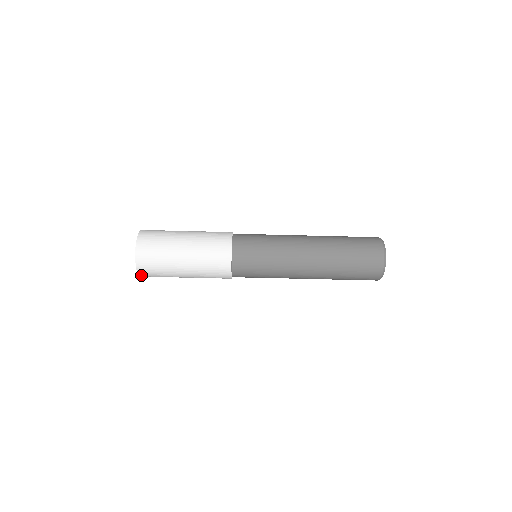
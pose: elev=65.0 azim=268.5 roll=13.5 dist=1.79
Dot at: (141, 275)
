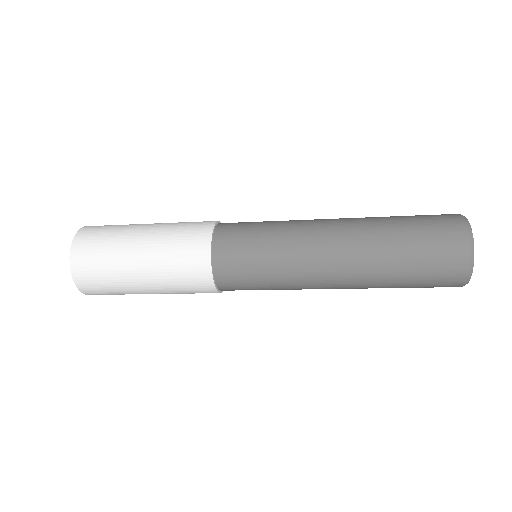
Dot at: occluded
